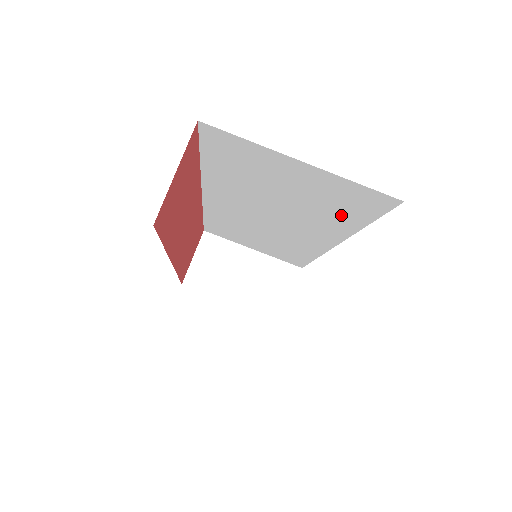
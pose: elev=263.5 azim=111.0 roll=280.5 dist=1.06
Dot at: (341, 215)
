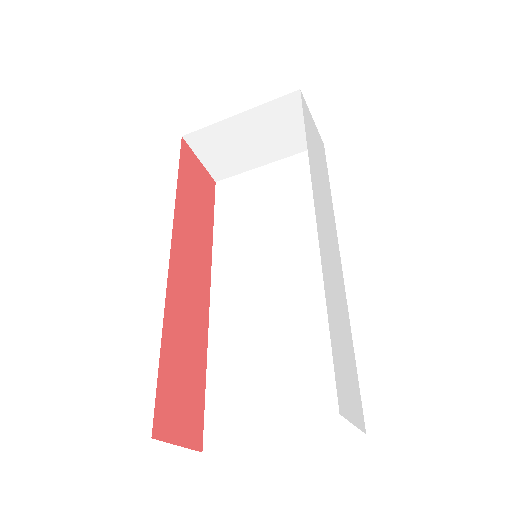
Dot at: occluded
